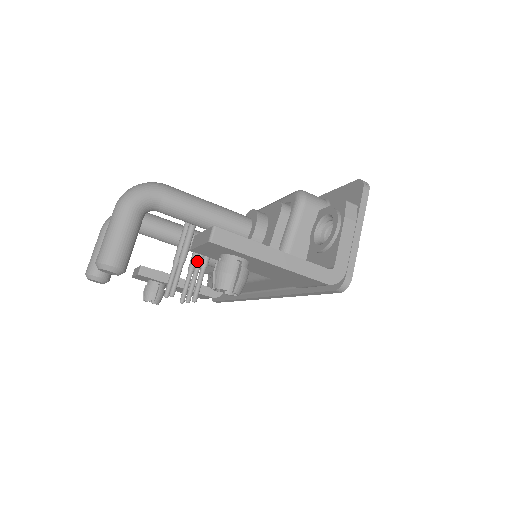
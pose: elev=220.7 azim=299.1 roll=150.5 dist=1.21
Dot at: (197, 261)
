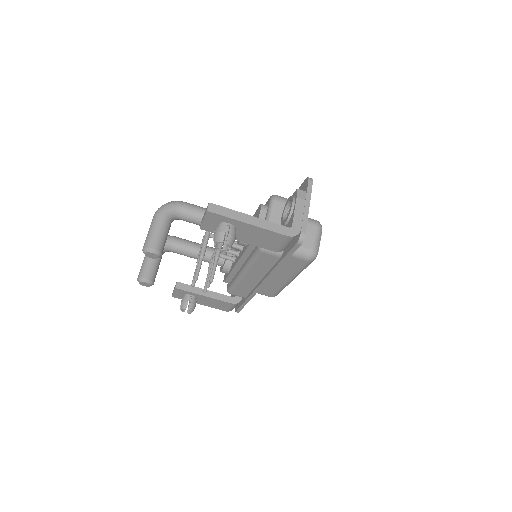
Dot at: (213, 259)
